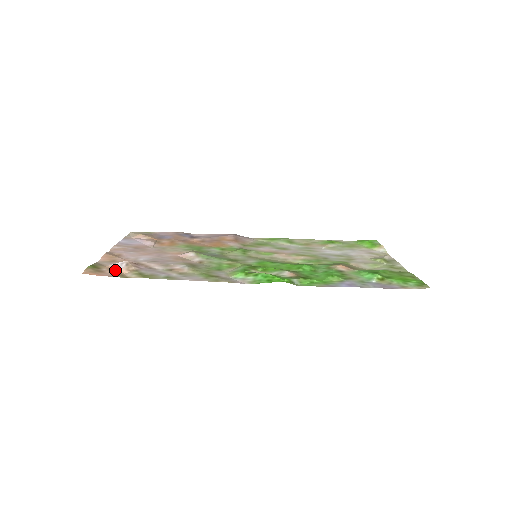
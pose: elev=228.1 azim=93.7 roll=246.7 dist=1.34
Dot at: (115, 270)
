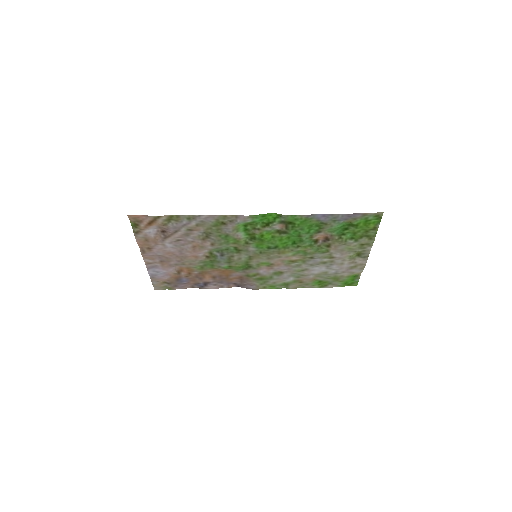
Dot at: (150, 226)
